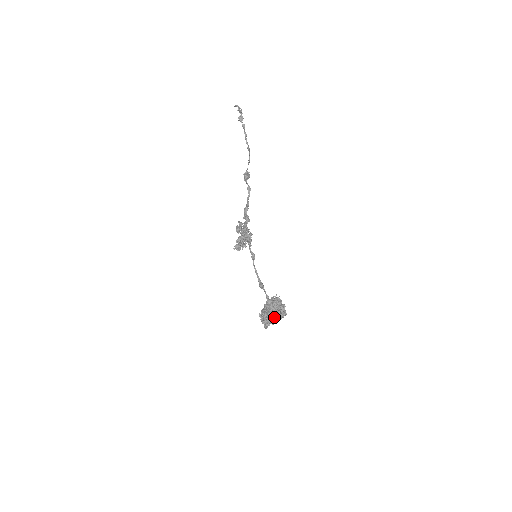
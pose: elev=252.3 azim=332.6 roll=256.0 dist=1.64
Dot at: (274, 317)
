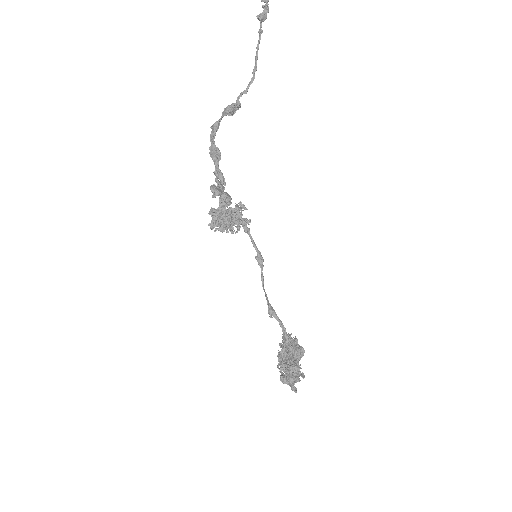
Dot at: occluded
